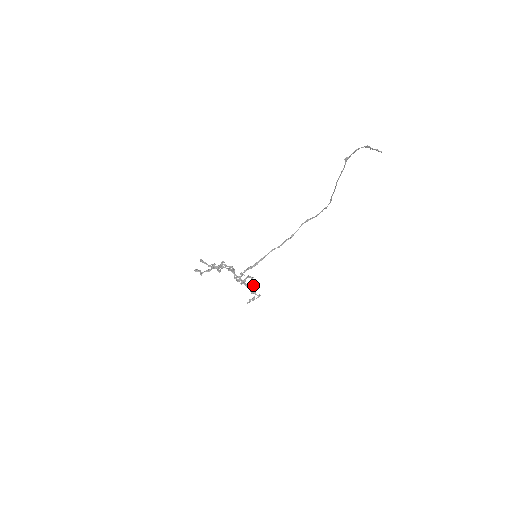
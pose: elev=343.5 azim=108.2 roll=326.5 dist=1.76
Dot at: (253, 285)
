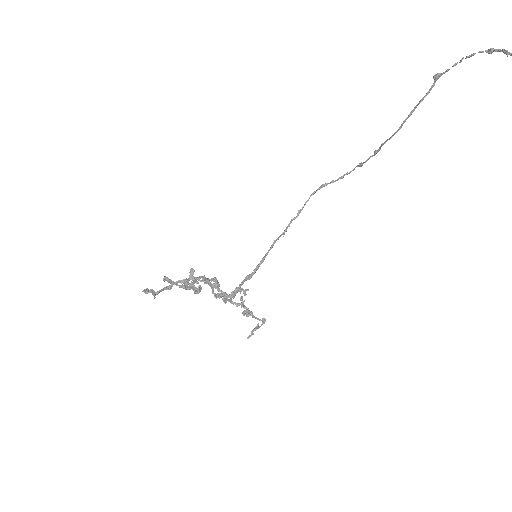
Dot at: occluded
